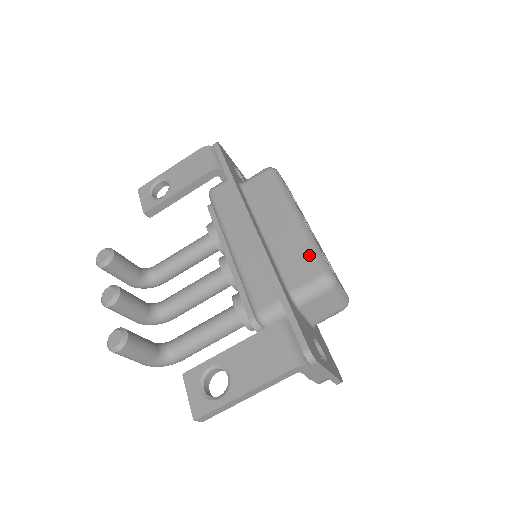
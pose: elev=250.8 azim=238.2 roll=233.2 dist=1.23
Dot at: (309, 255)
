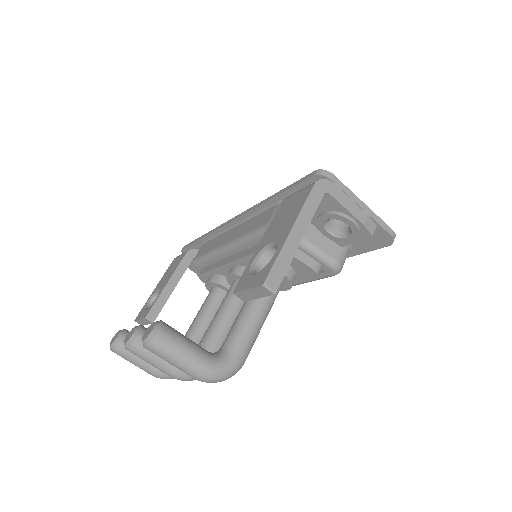
Dot at: occluded
